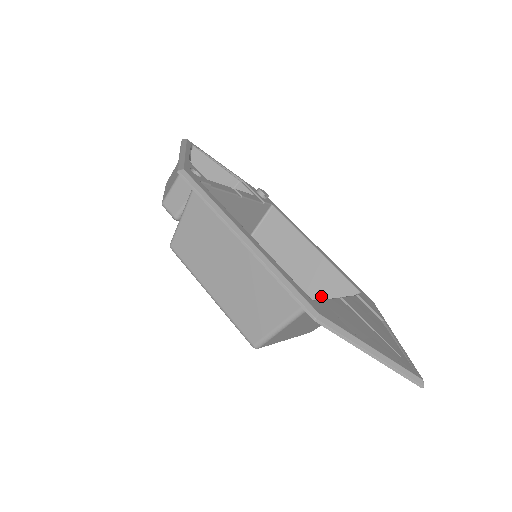
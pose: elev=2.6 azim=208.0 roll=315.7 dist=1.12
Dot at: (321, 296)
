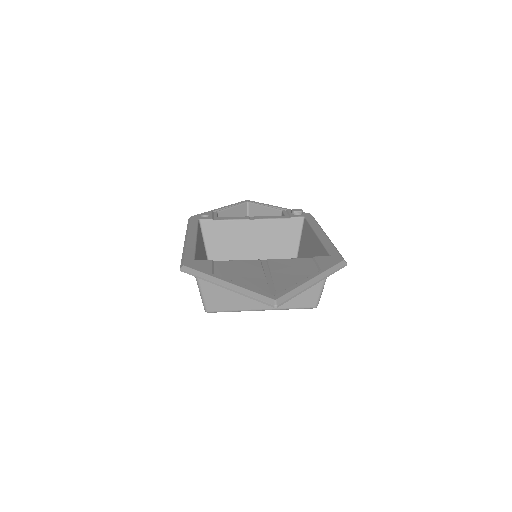
Dot at: occluded
